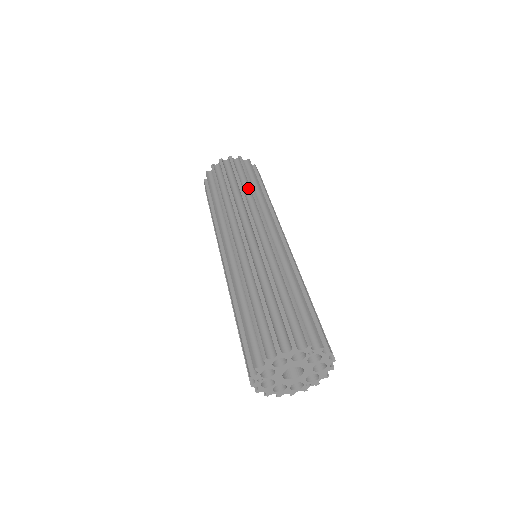
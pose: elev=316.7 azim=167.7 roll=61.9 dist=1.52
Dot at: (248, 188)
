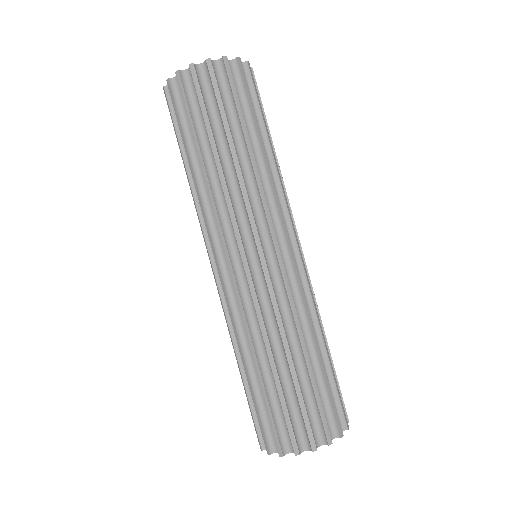
Dot at: (244, 148)
